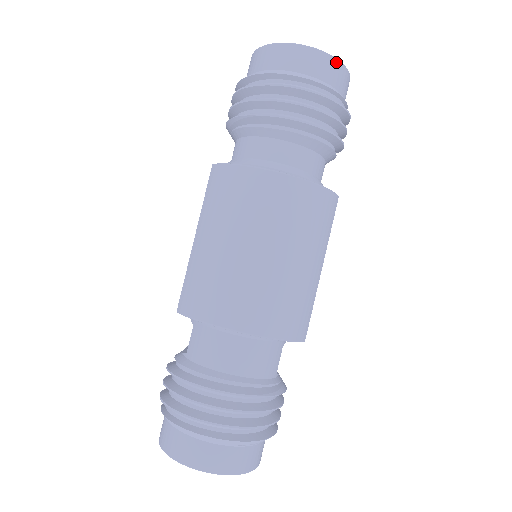
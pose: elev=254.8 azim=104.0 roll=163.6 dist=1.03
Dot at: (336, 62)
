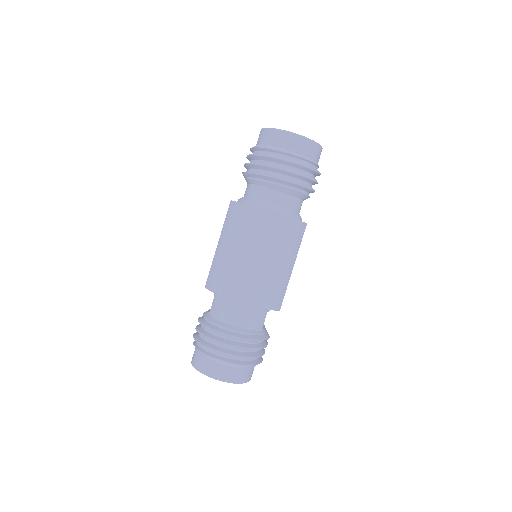
Dot at: (310, 141)
